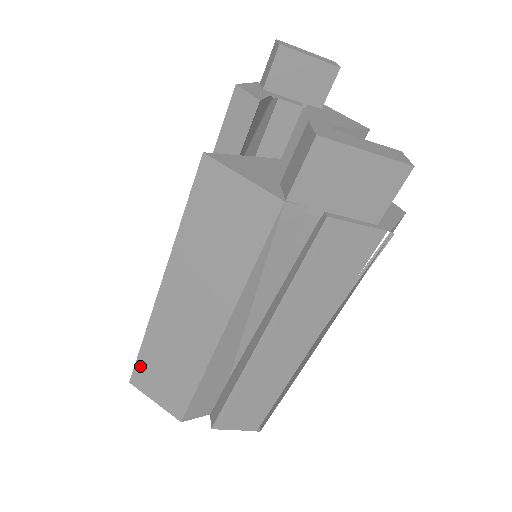
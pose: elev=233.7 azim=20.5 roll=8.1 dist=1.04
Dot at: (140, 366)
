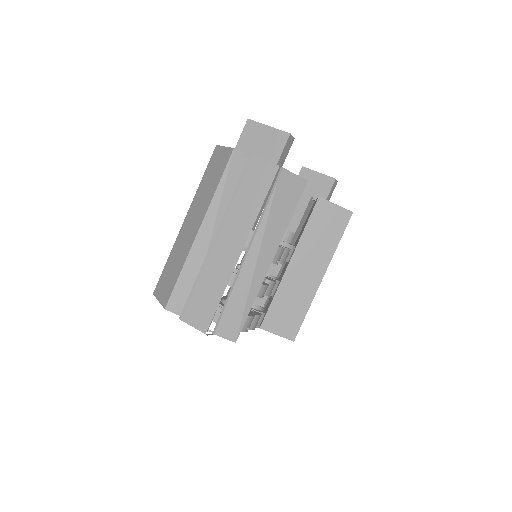
Dot at: (161, 277)
